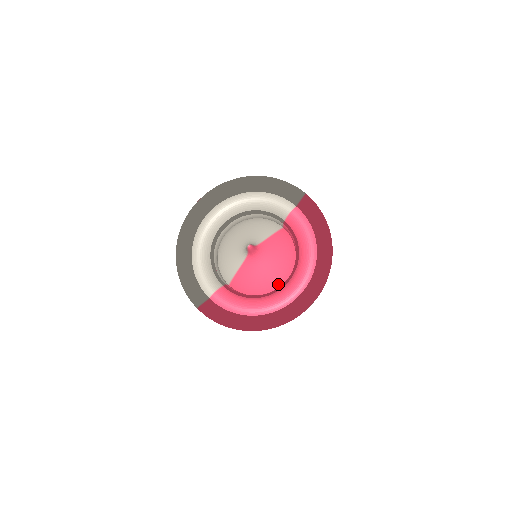
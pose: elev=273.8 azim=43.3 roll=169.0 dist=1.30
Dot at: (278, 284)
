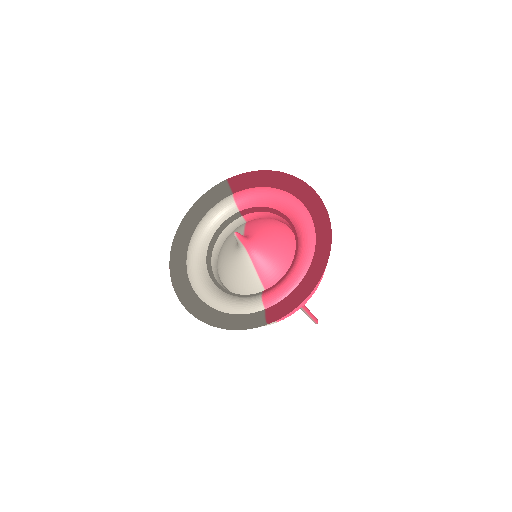
Dot at: (293, 245)
